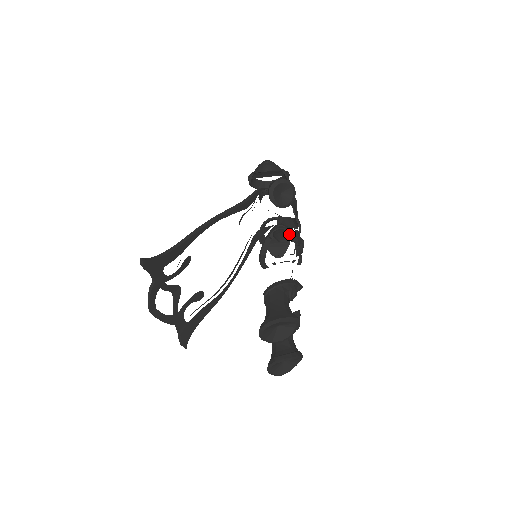
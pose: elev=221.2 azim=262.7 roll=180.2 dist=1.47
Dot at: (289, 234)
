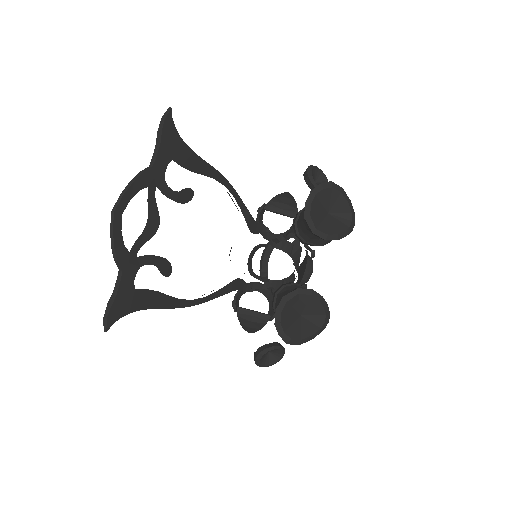
Dot at: occluded
